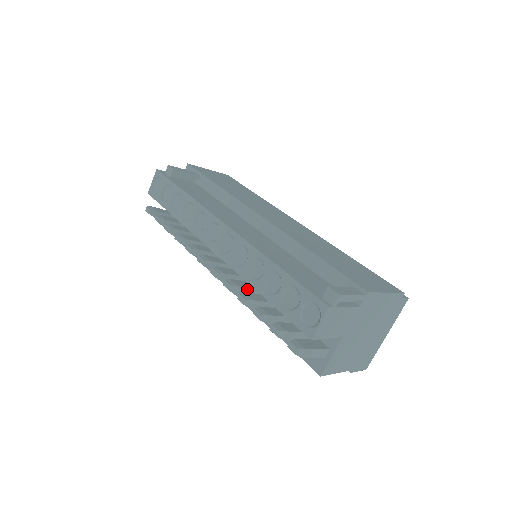
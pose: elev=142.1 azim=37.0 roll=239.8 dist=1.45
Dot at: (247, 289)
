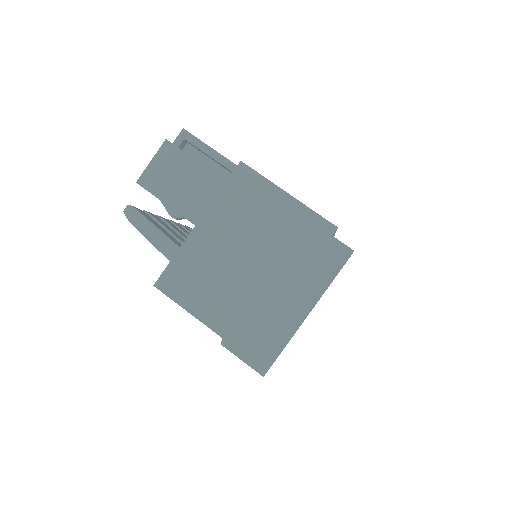
Dot at: occluded
